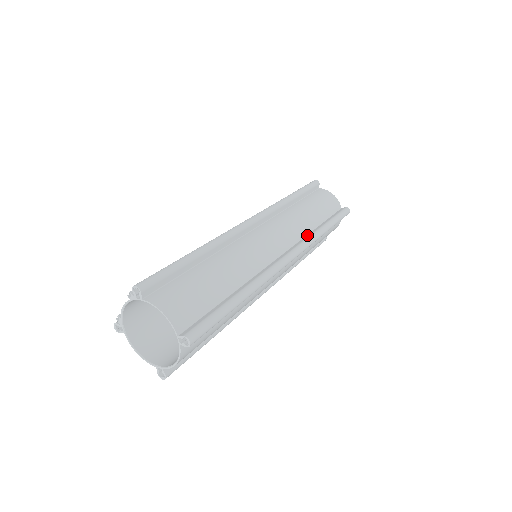
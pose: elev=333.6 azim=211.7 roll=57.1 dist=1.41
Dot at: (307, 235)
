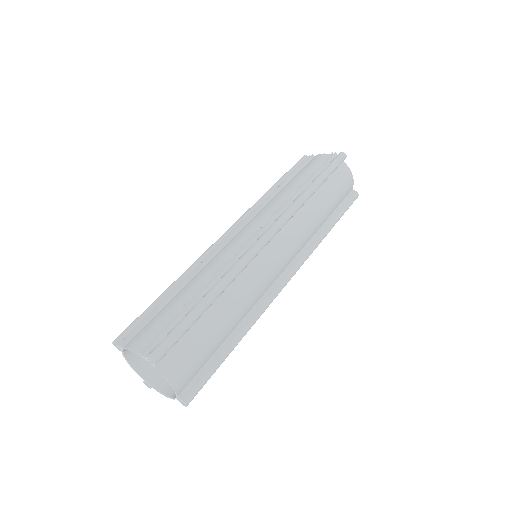
Dot at: (310, 241)
